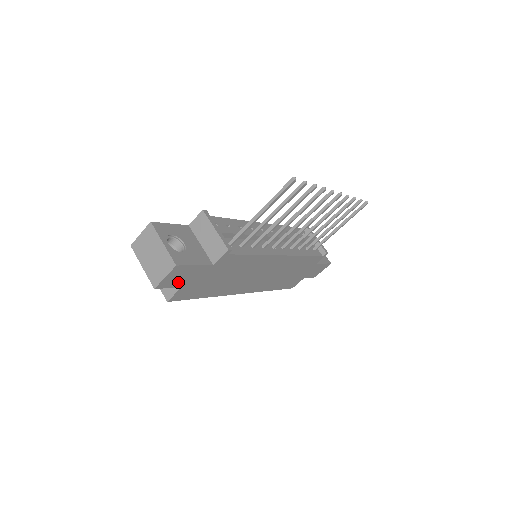
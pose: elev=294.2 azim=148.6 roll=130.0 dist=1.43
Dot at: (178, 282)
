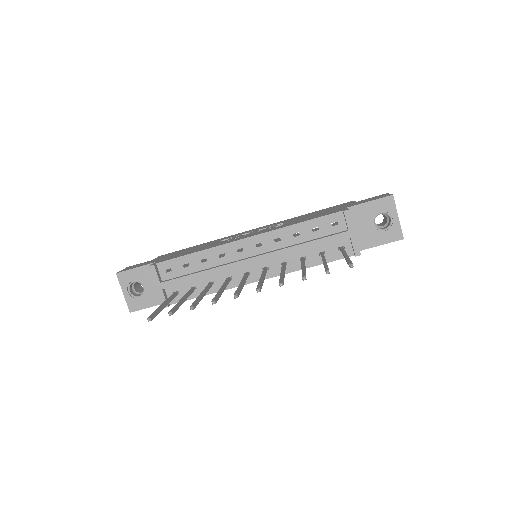
Dot at: occluded
